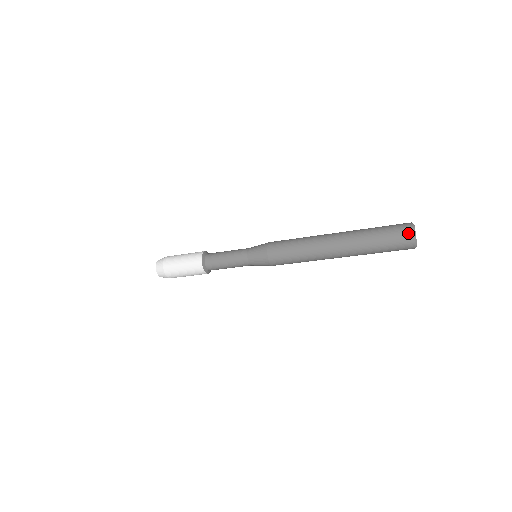
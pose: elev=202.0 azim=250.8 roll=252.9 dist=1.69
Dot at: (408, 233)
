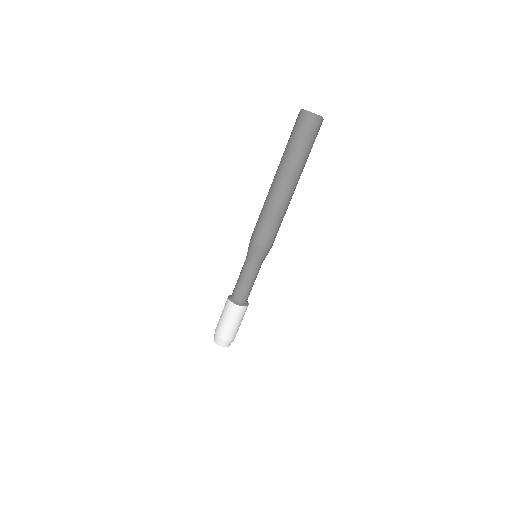
Dot at: (299, 115)
